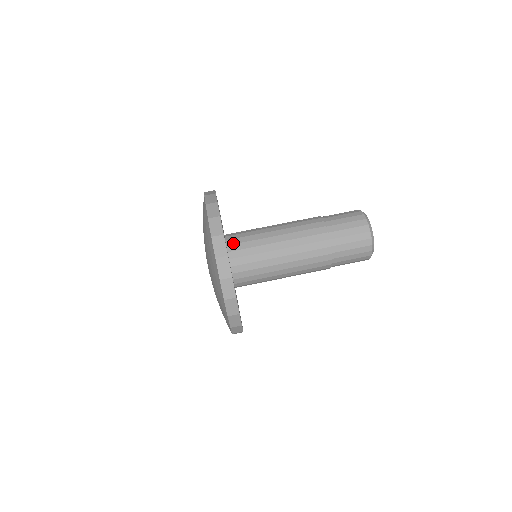
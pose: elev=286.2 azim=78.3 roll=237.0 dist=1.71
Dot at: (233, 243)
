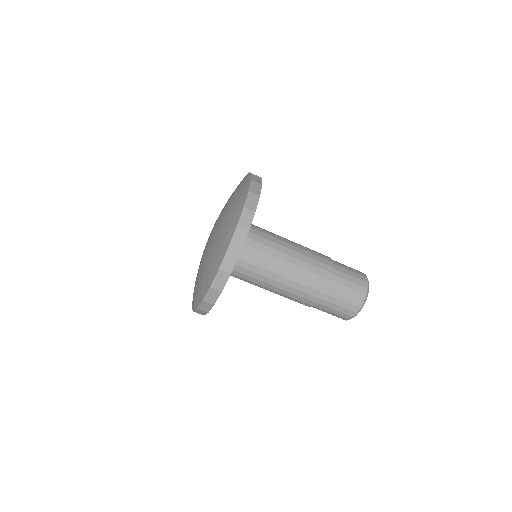
Dot at: occluded
